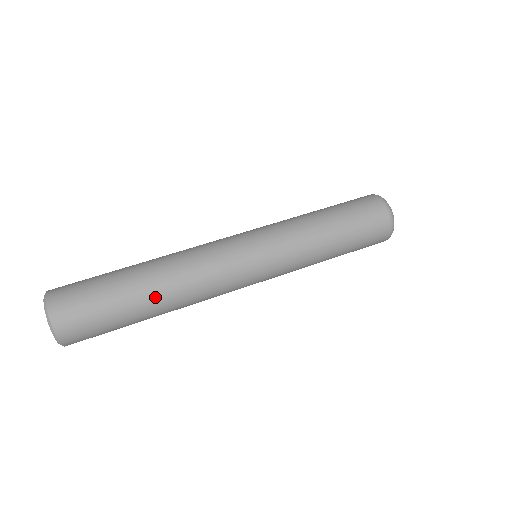
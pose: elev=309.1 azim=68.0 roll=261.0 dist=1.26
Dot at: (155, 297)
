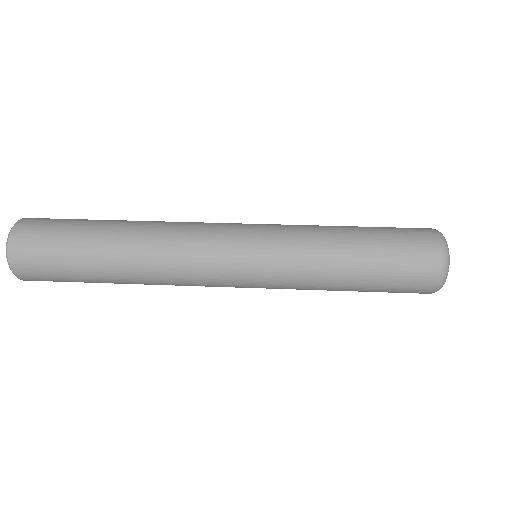
Dot at: (122, 279)
